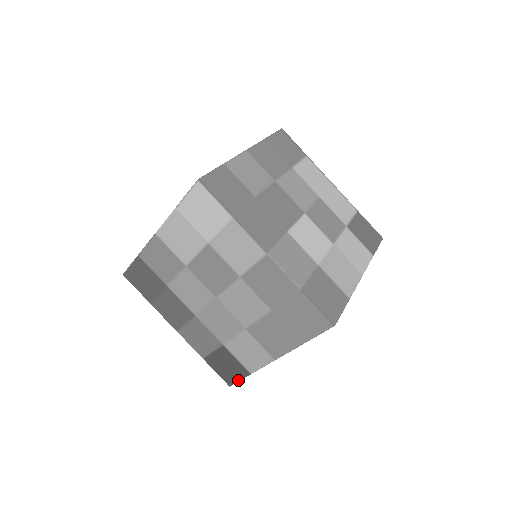
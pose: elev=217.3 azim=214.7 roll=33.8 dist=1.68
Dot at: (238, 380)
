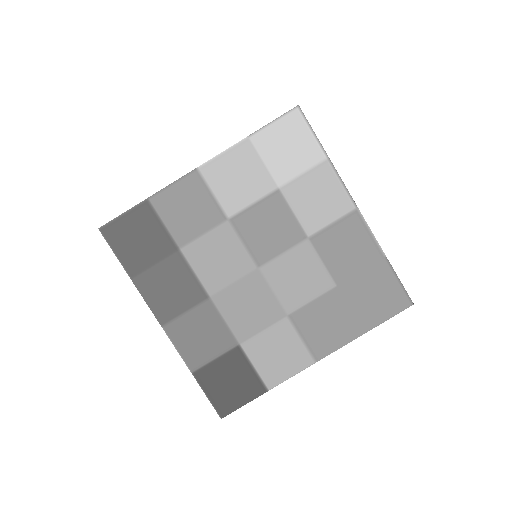
Dot at: (242, 404)
